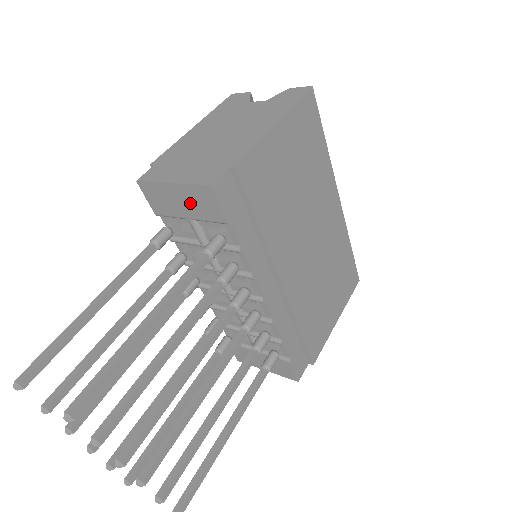
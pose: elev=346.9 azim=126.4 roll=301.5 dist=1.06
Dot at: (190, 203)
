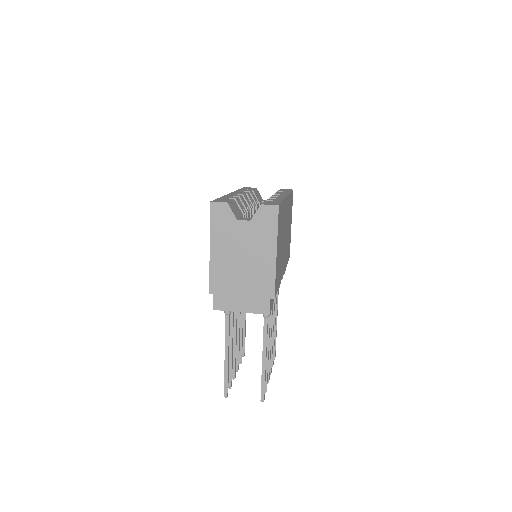
Dot at: occluded
